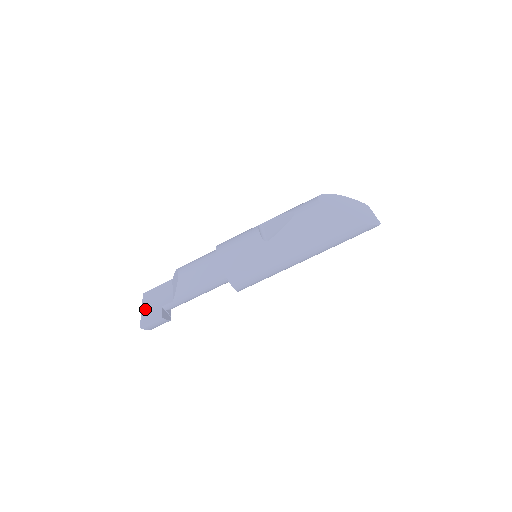
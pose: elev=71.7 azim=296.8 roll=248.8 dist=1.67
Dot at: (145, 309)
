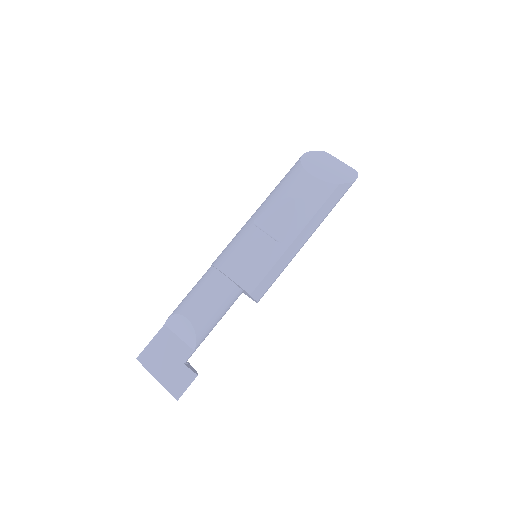
Dot at: (162, 376)
